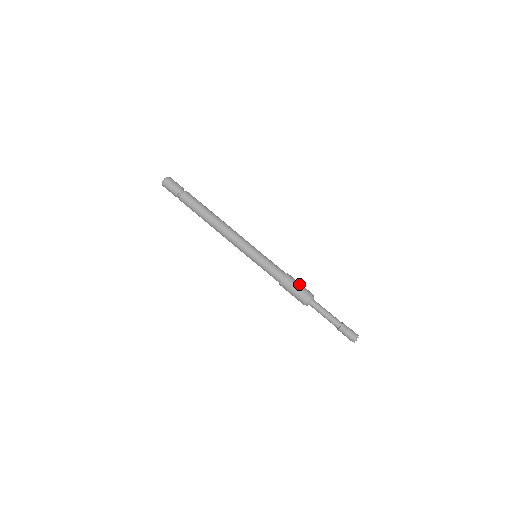
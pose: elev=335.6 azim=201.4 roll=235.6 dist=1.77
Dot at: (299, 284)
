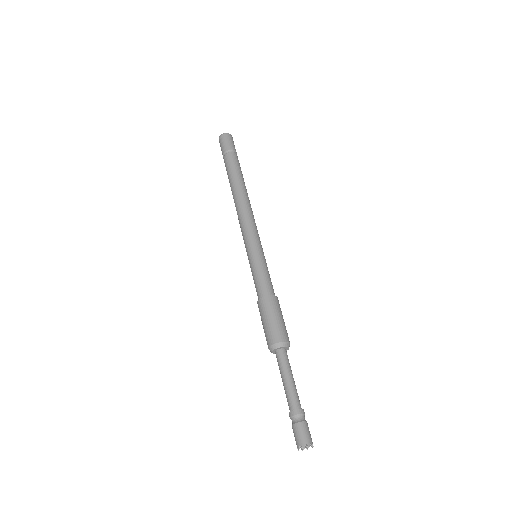
Dot at: (283, 319)
